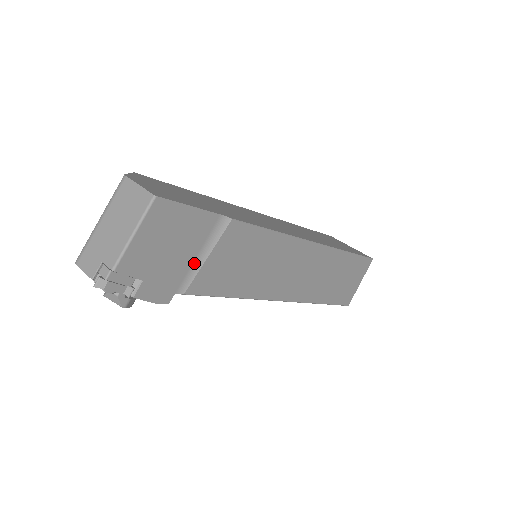
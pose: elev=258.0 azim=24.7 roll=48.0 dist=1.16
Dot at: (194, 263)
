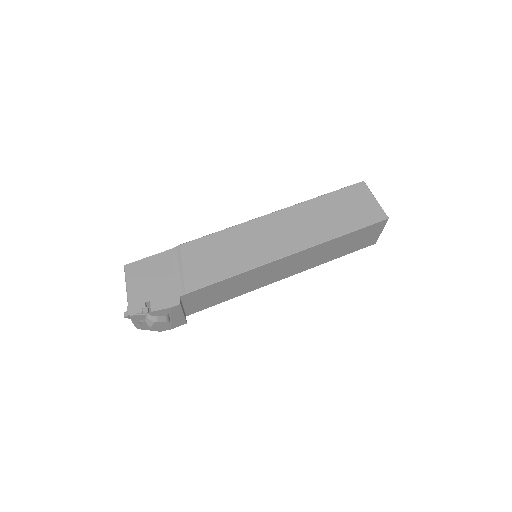
Dot at: (178, 277)
